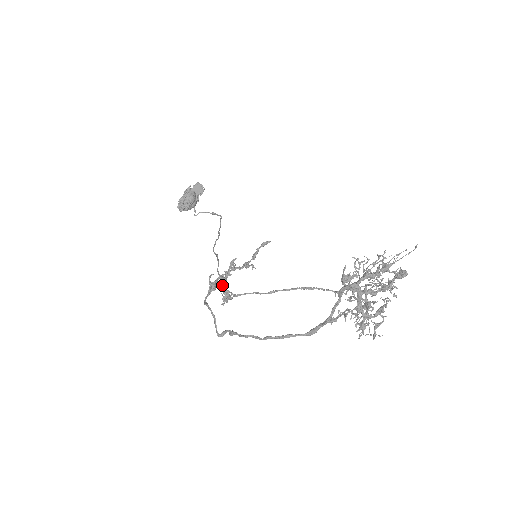
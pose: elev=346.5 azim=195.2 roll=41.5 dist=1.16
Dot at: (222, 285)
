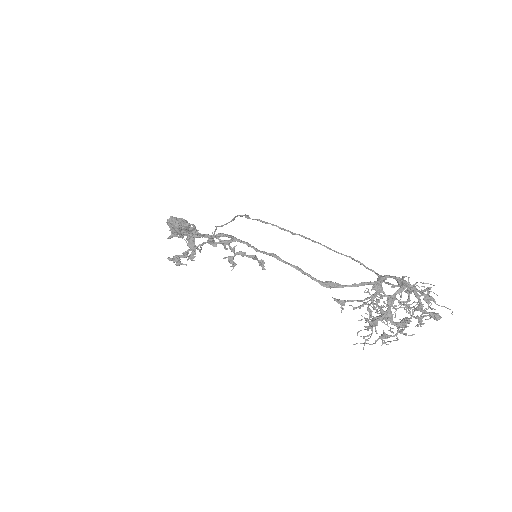
Dot at: occluded
